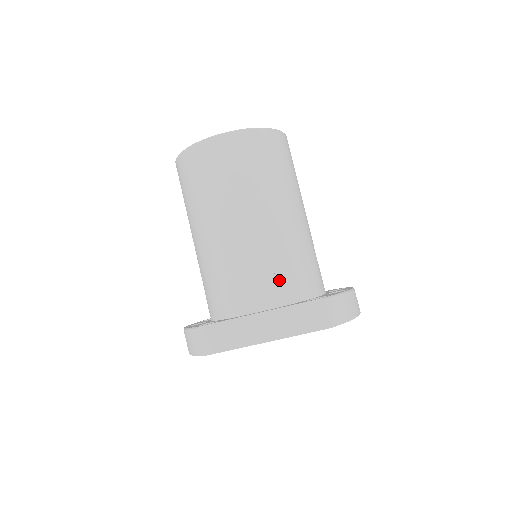
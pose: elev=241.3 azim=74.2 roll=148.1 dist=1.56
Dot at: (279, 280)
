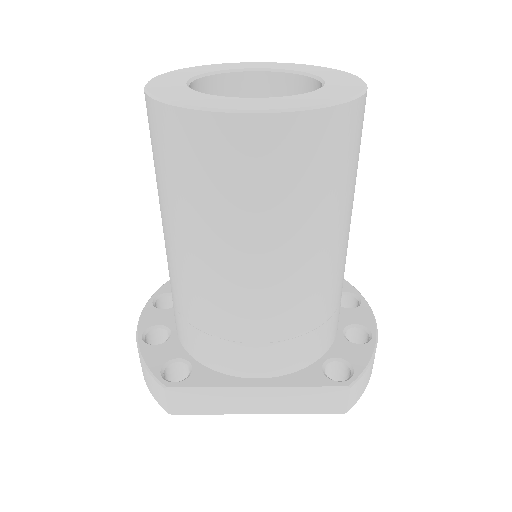
Dot at: (293, 346)
